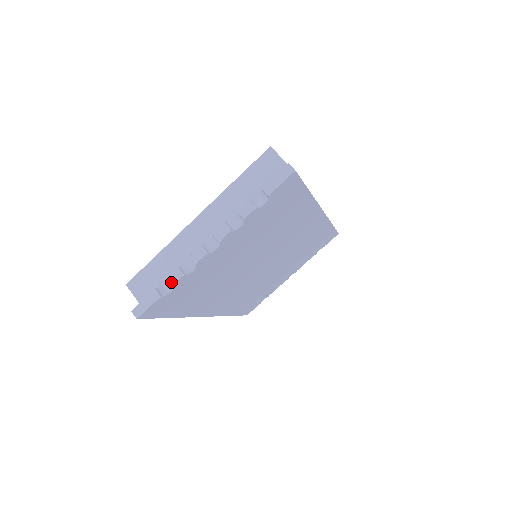
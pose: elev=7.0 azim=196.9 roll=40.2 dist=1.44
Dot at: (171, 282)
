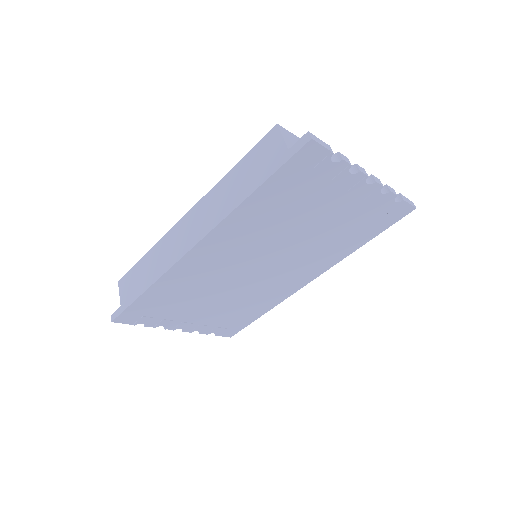
Dot at: (342, 157)
